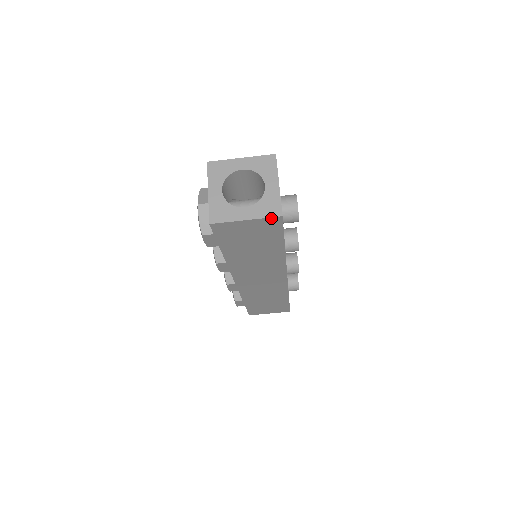
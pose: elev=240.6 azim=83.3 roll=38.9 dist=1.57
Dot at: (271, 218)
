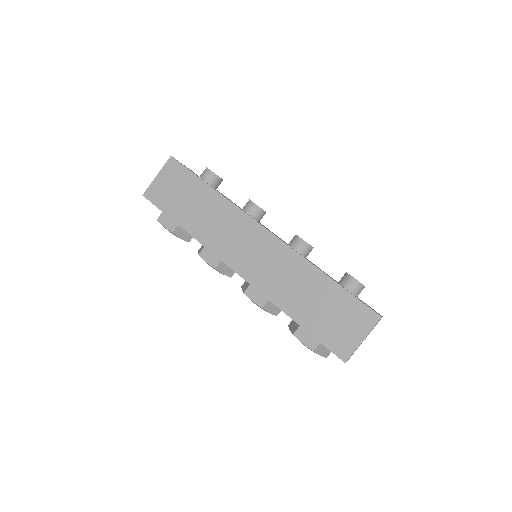
Dot at: (167, 163)
